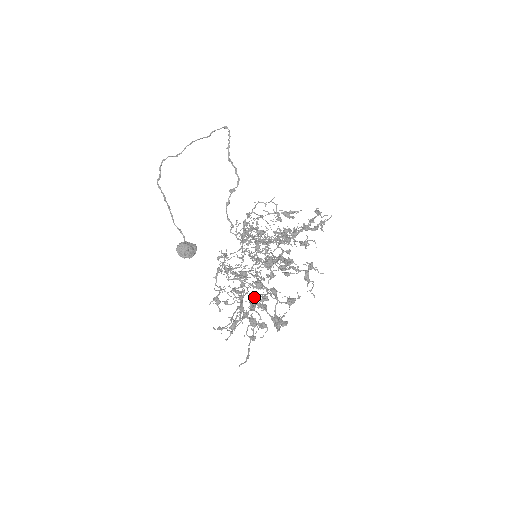
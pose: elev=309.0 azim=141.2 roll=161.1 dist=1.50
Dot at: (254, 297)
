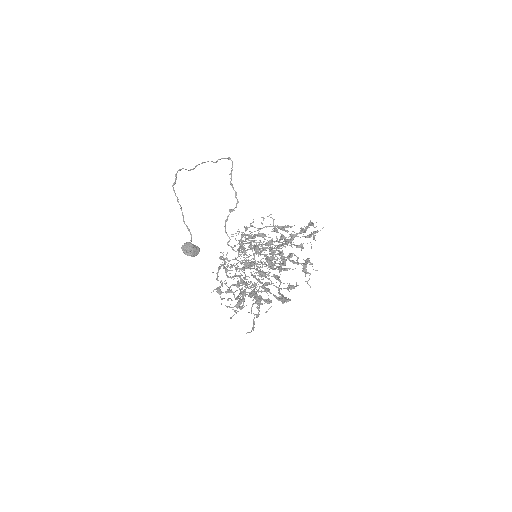
Dot at: (255, 287)
